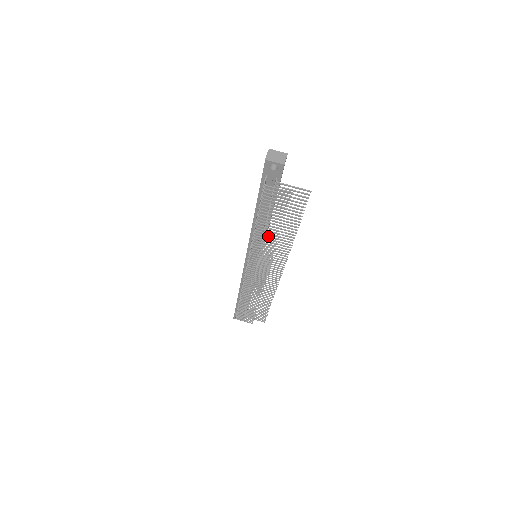
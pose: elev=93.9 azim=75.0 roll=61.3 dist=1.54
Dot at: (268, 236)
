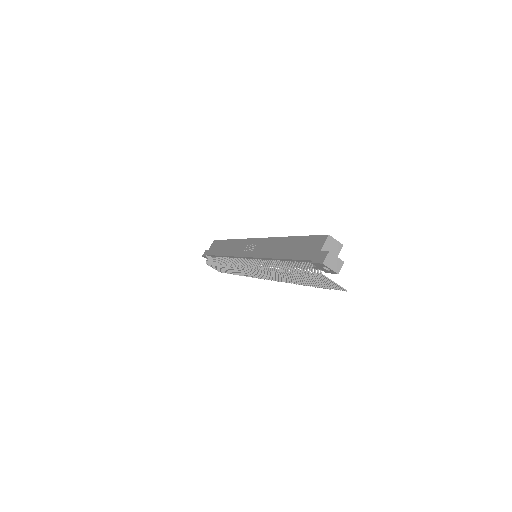
Dot at: (282, 278)
